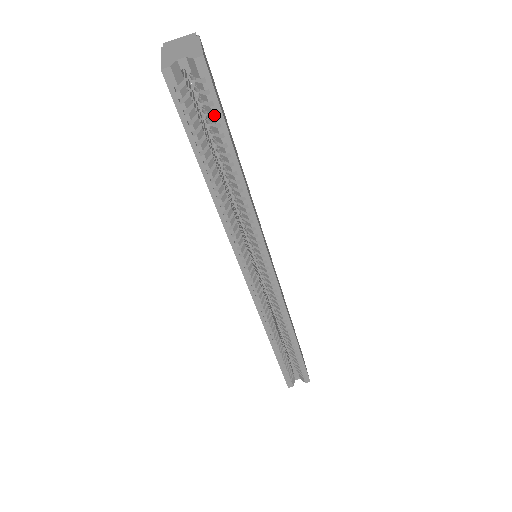
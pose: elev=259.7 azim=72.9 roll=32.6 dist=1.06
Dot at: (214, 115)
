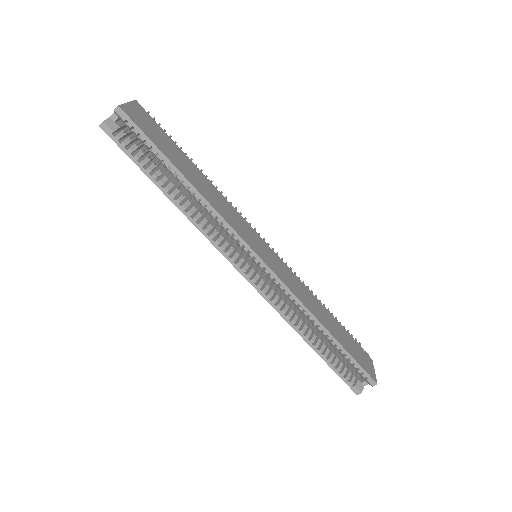
Dot at: (147, 143)
